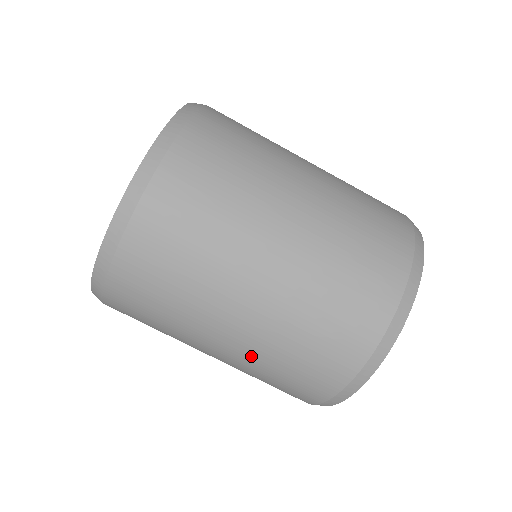
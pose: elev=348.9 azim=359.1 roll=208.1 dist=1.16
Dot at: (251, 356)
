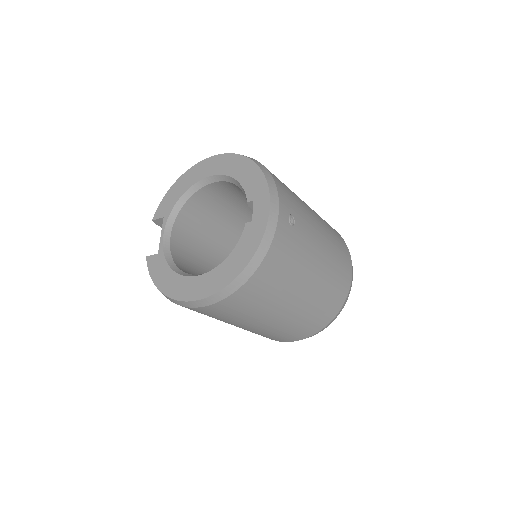
Dot at: occluded
